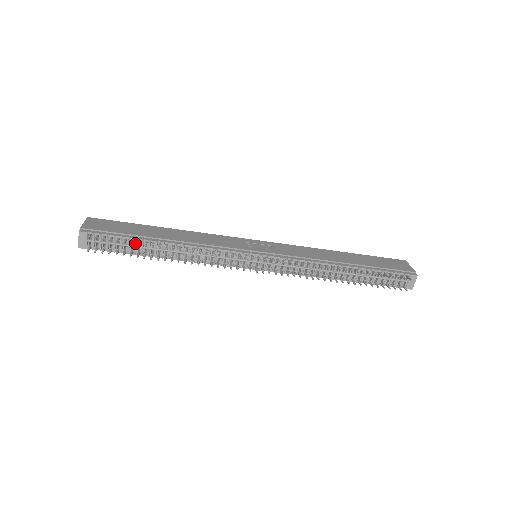
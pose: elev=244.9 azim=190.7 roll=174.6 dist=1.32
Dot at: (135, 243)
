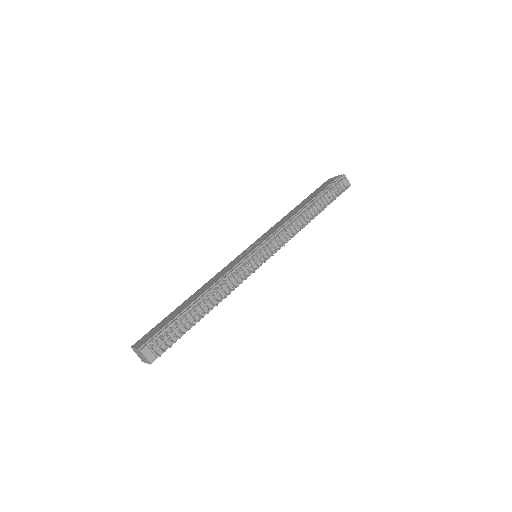
Dot at: (183, 320)
